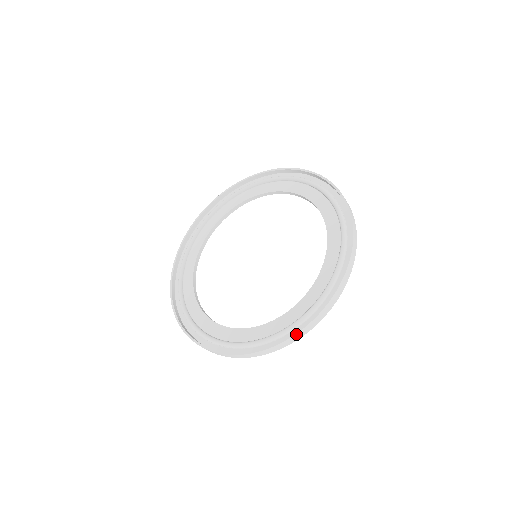
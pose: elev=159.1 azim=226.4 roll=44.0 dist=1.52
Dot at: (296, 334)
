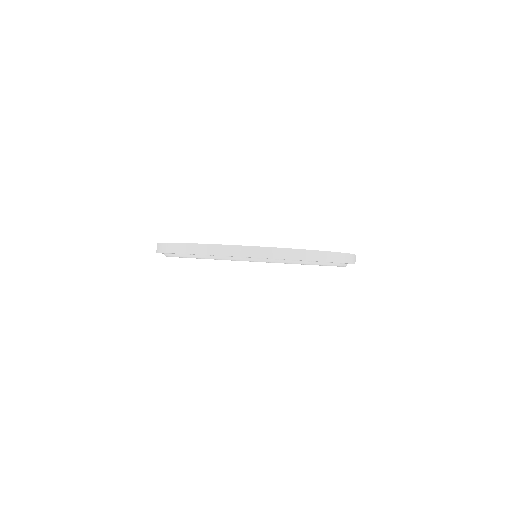
Dot at: (286, 249)
